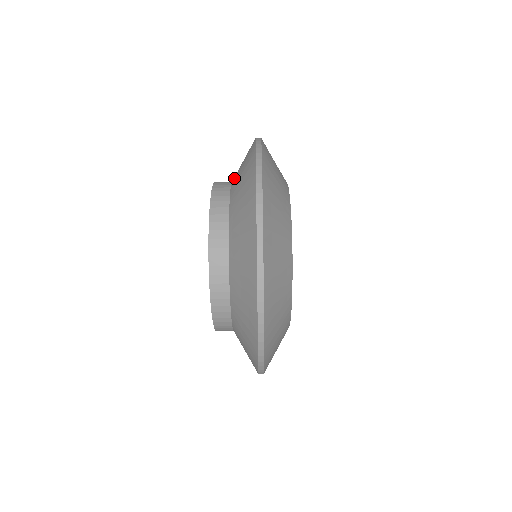
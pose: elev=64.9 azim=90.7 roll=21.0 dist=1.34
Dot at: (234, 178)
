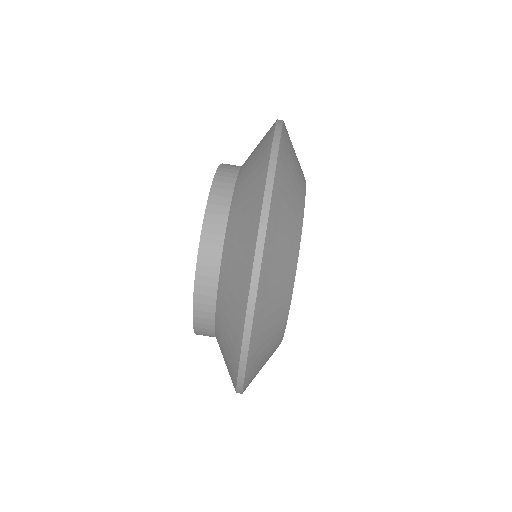
Dot at: occluded
